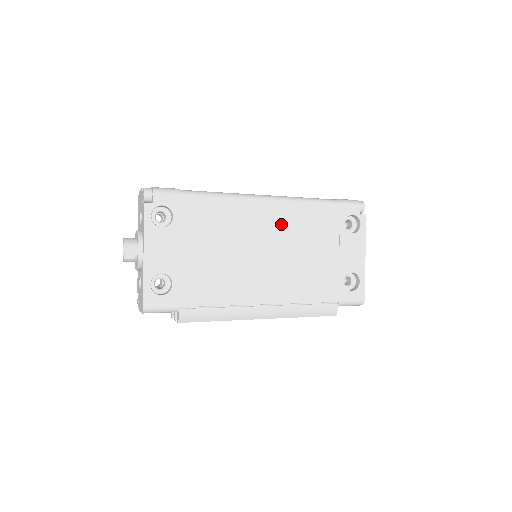
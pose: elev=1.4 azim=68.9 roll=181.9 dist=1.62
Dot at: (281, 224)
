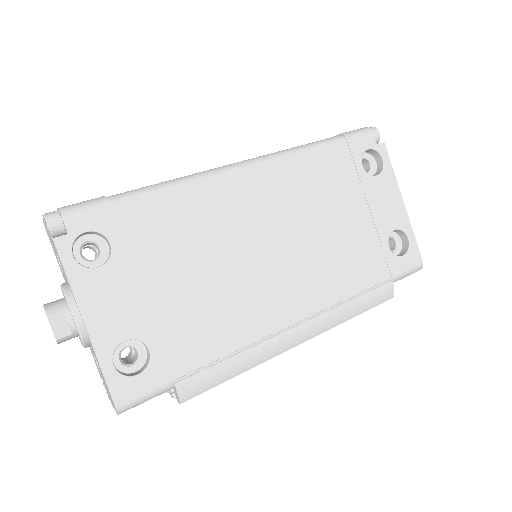
Dot at: (278, 197)
